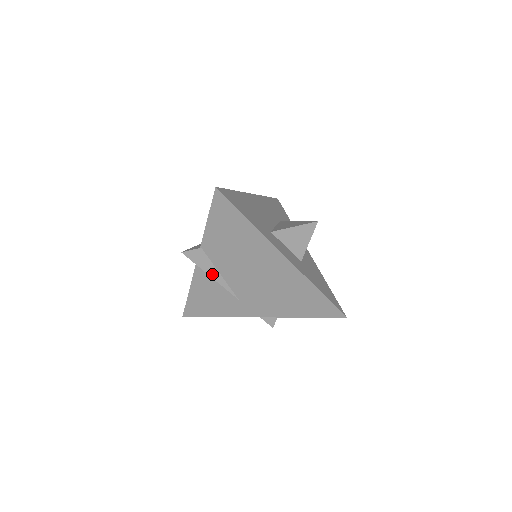
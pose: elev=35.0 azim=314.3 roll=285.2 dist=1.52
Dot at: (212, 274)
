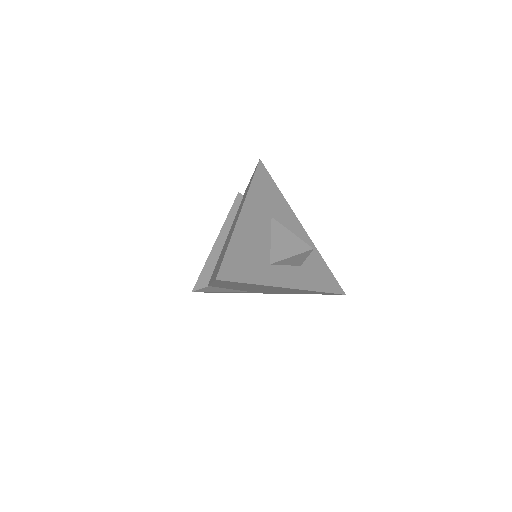
Dot at: (222, 291)
